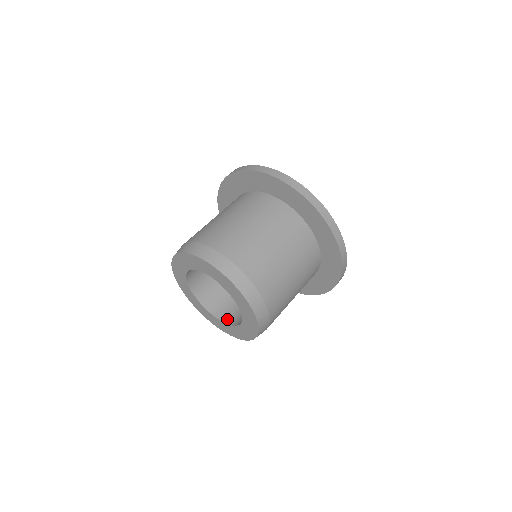
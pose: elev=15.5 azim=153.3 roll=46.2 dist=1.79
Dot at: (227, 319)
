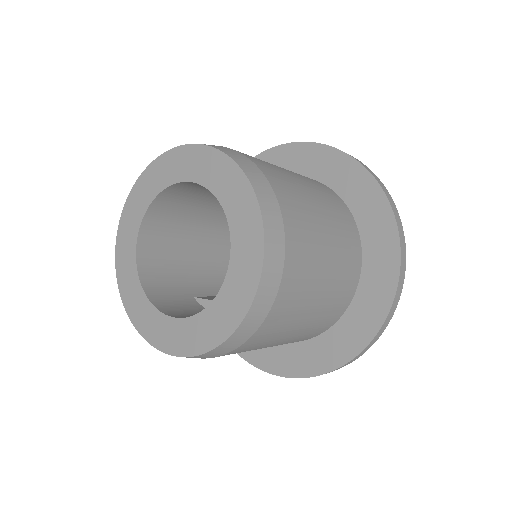
Dot at: (155, 297)
